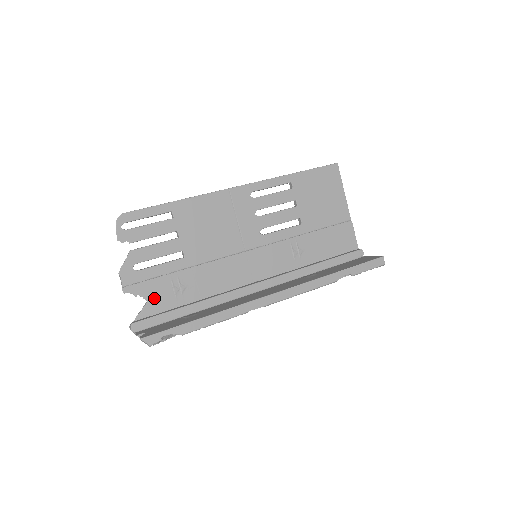
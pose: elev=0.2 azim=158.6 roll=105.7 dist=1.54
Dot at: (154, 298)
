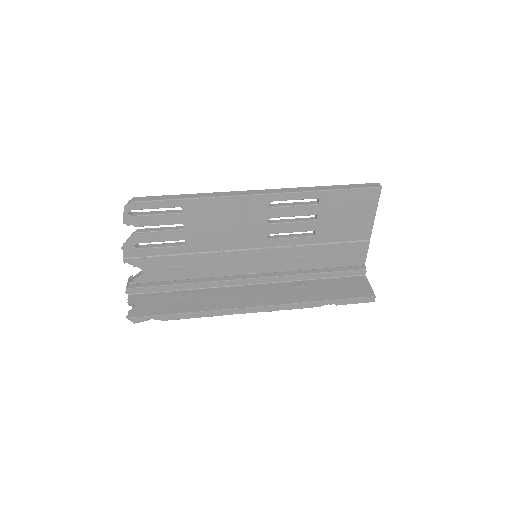
Dot at: (151, 270)
